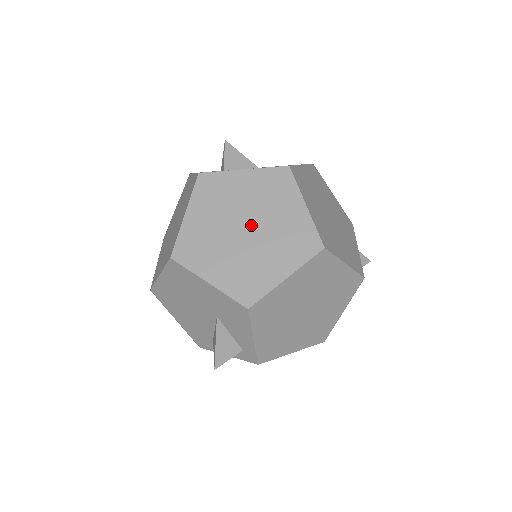
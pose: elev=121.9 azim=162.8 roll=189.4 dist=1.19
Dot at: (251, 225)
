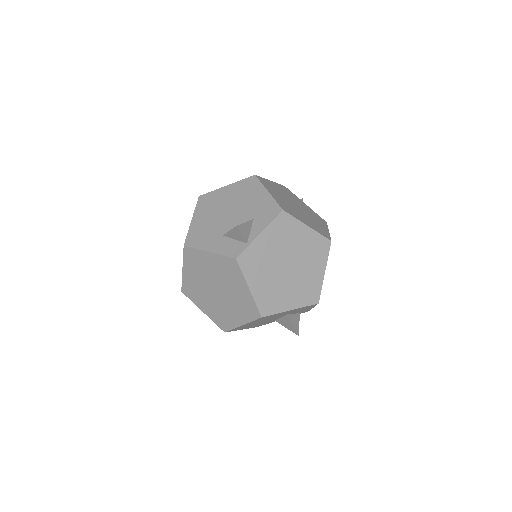
Dot at: (289, 262)
